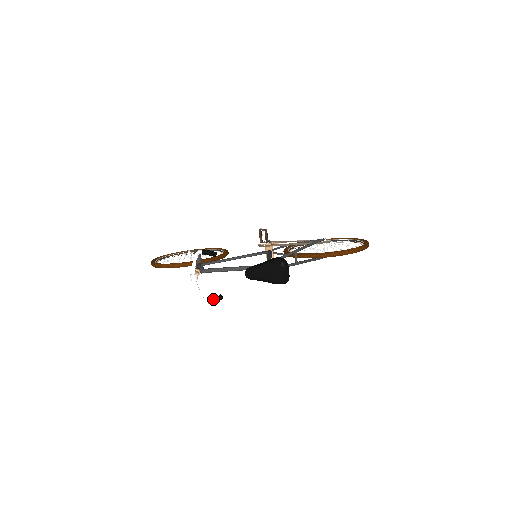
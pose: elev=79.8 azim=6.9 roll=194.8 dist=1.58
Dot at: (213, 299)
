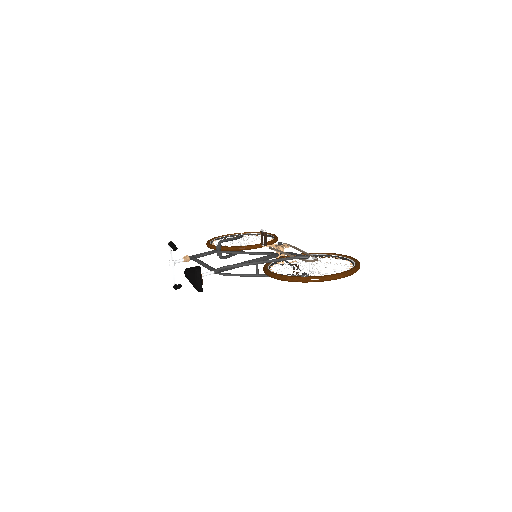
Dot at: (175, 286)
